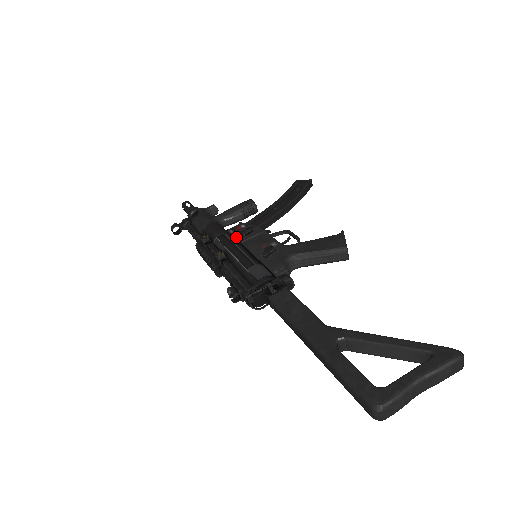
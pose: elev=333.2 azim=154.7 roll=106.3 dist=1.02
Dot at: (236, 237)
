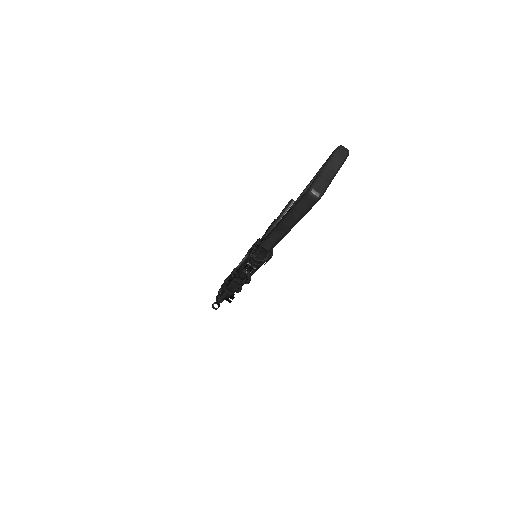
Dot at: occluded
